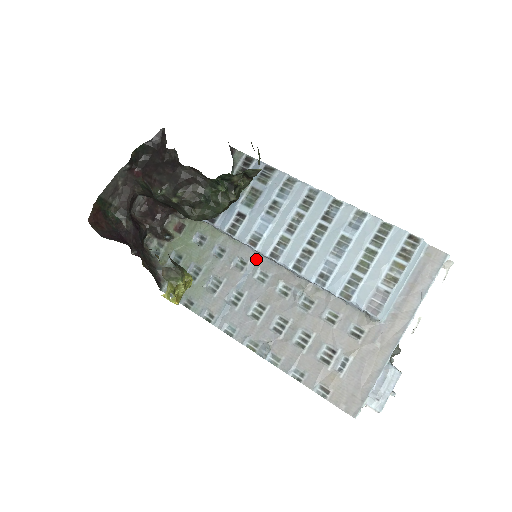
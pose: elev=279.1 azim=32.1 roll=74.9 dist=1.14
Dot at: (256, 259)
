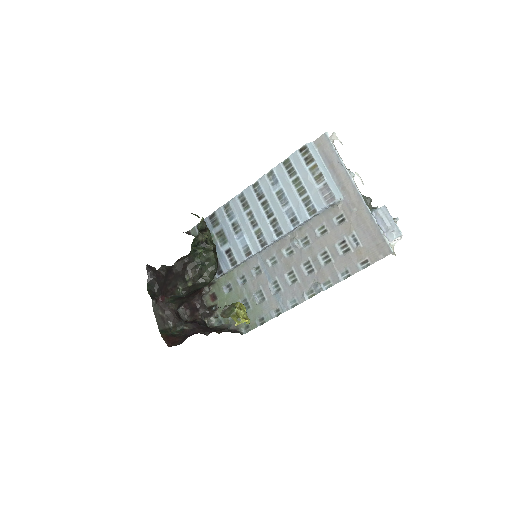
Dot at: (260, 258)
